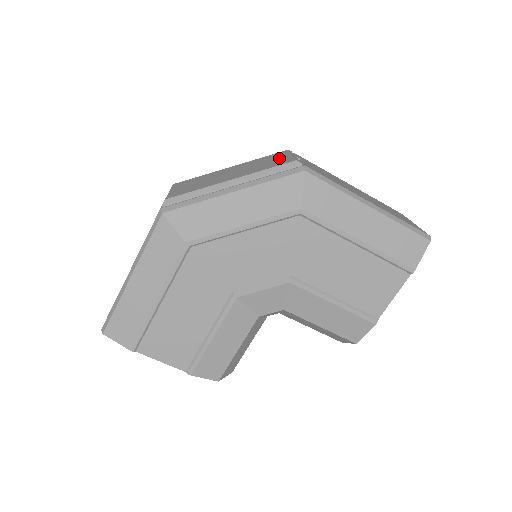
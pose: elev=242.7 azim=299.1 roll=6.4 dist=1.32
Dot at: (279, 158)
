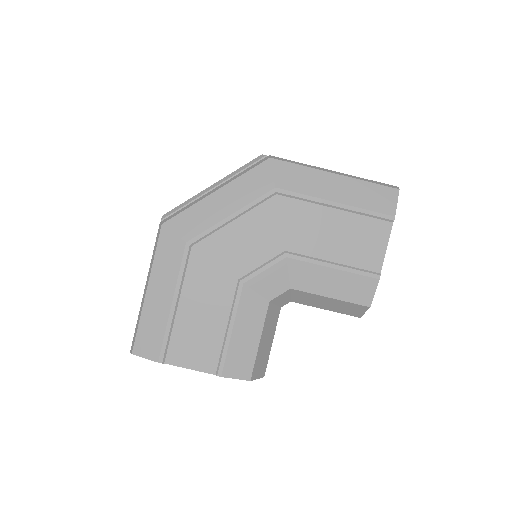
Dot at: occluded
